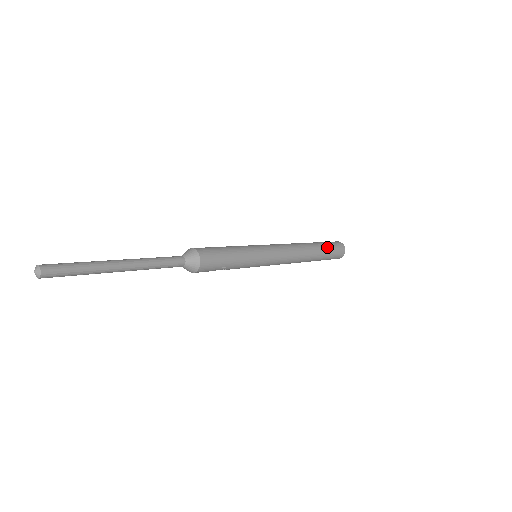
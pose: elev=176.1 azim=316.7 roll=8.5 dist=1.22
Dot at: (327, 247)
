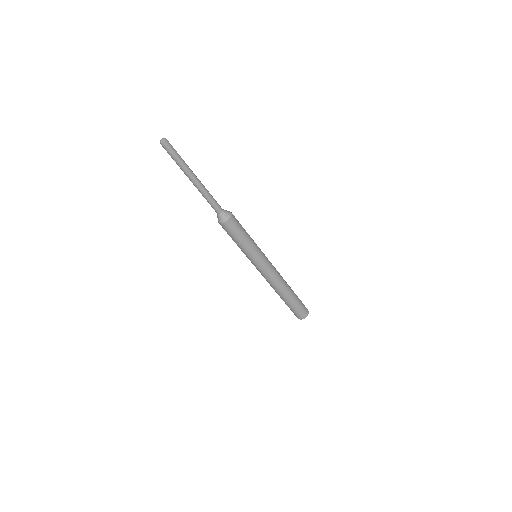
Dot at: occluded
